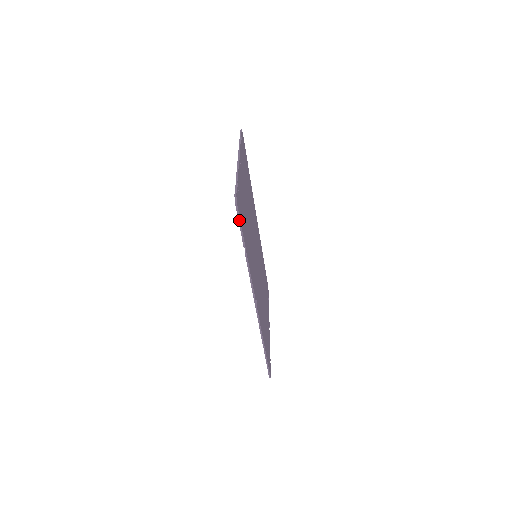
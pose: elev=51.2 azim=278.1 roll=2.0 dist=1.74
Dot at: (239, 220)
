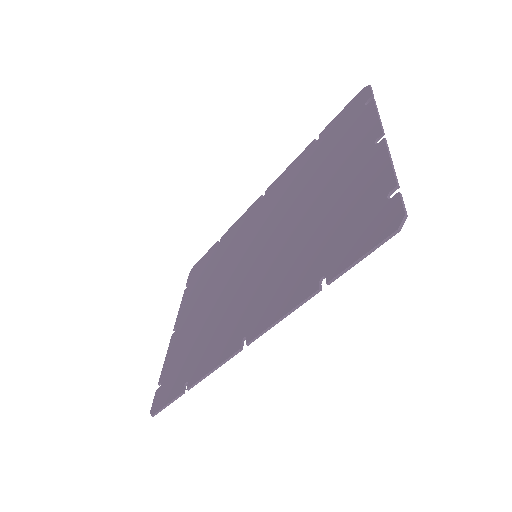
Dot at: (371, 250)
